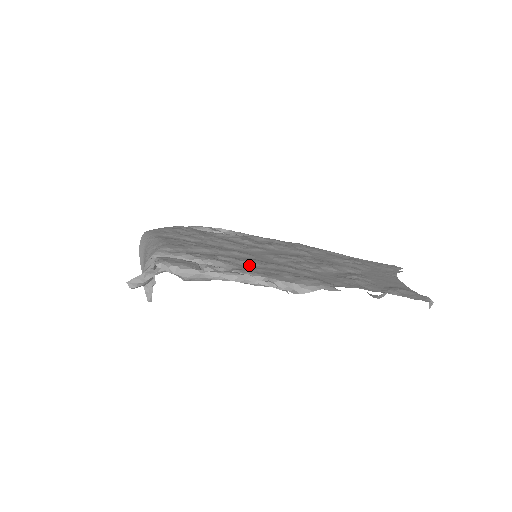
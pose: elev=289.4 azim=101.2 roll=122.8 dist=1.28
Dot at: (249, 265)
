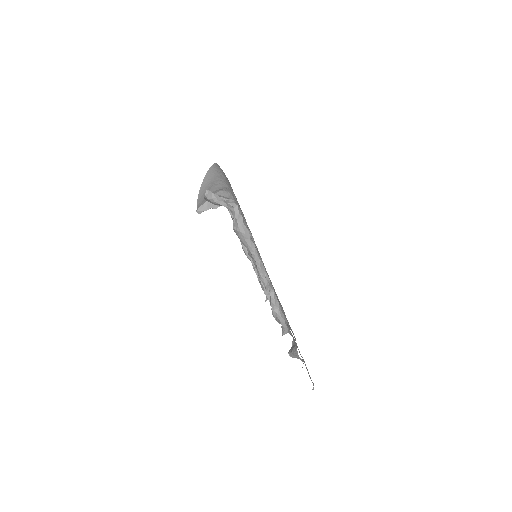
Dot at: occluded
